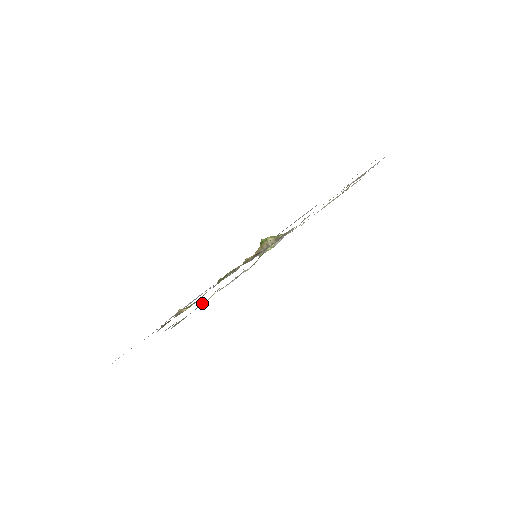
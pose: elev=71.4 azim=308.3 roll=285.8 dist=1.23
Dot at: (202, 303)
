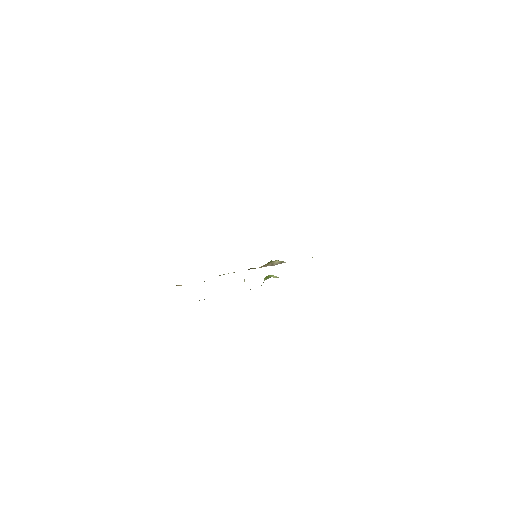
Dot at: occluded
